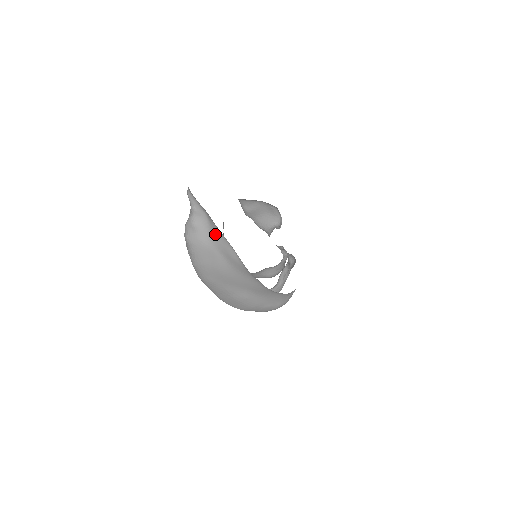
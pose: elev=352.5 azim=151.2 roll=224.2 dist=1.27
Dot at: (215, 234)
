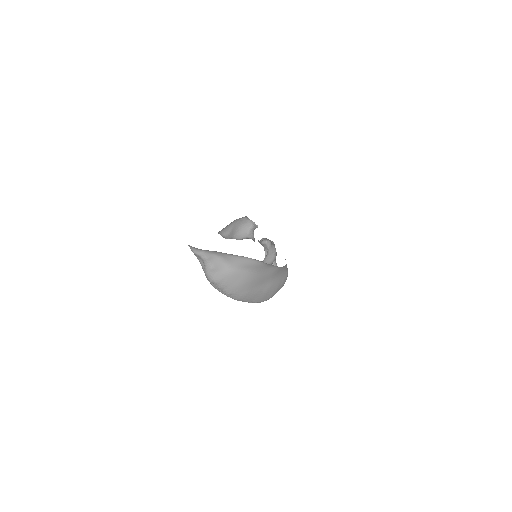
Dot at: (231, 261)
